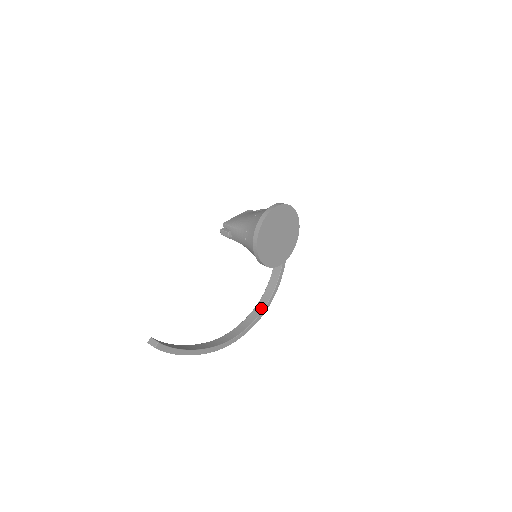
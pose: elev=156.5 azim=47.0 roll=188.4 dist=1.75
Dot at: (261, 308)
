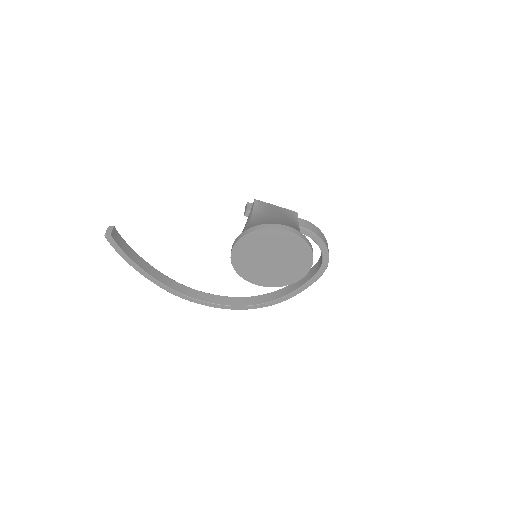
Dot at: (244, 303)
